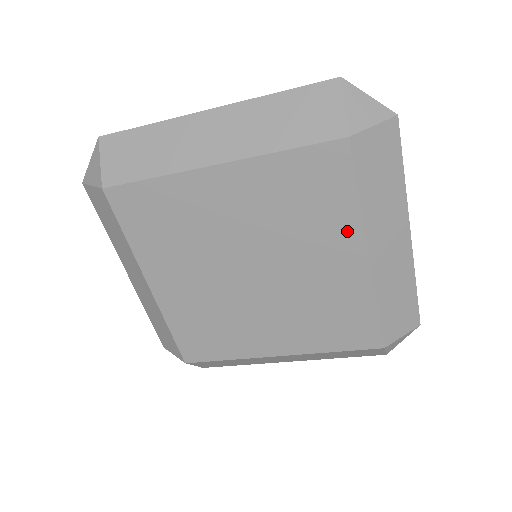
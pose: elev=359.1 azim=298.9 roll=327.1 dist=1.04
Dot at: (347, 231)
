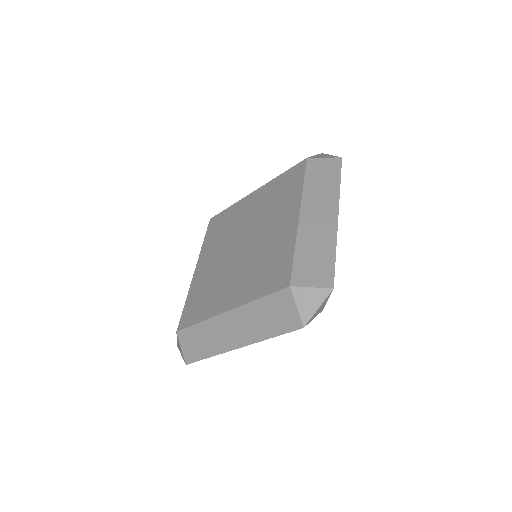
Dot at: (293, 203)
